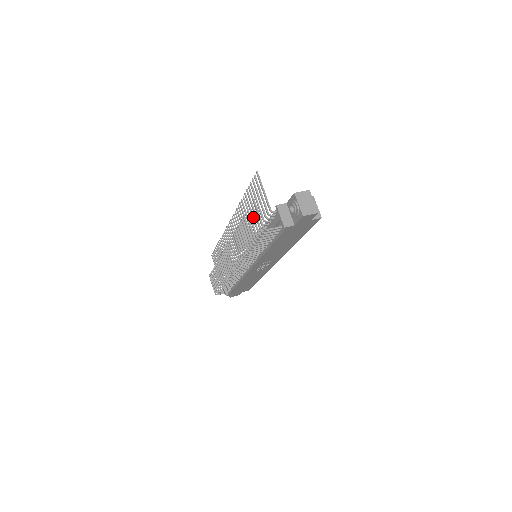
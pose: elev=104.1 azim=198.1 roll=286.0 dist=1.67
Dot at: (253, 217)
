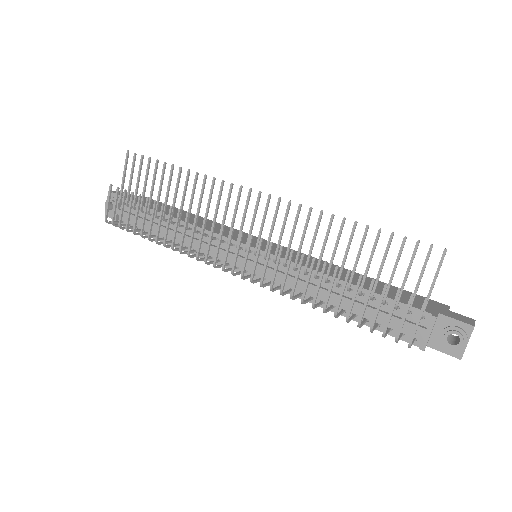
Dot at: occluded
